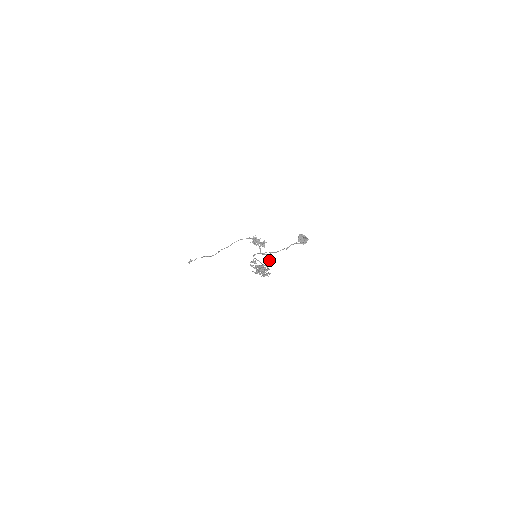
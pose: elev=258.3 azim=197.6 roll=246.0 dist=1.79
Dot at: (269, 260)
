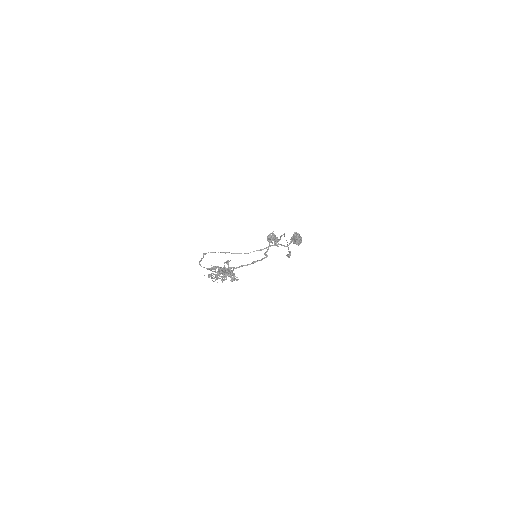
Dot at: (252, 262)
